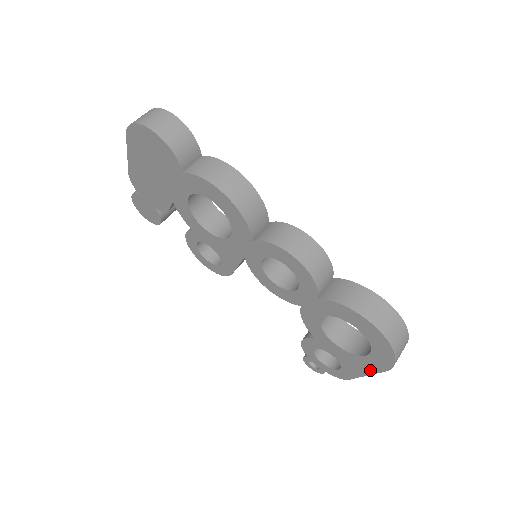
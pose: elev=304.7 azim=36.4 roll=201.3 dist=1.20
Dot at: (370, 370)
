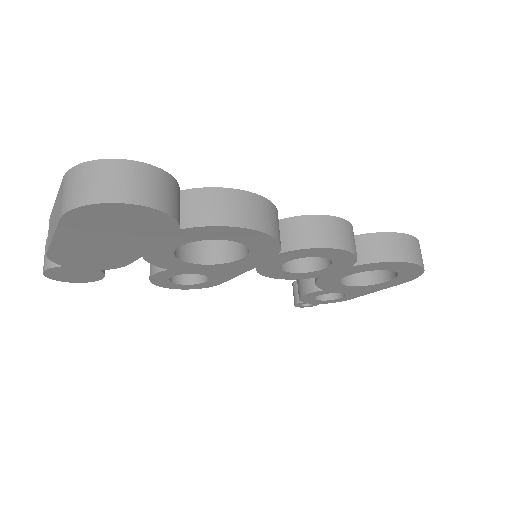
Dot at: (383, 288)
